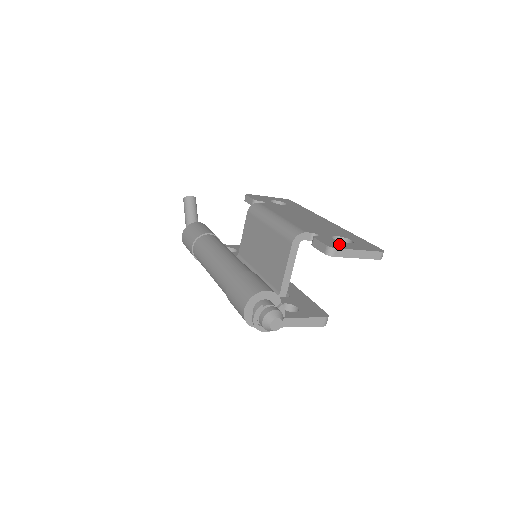
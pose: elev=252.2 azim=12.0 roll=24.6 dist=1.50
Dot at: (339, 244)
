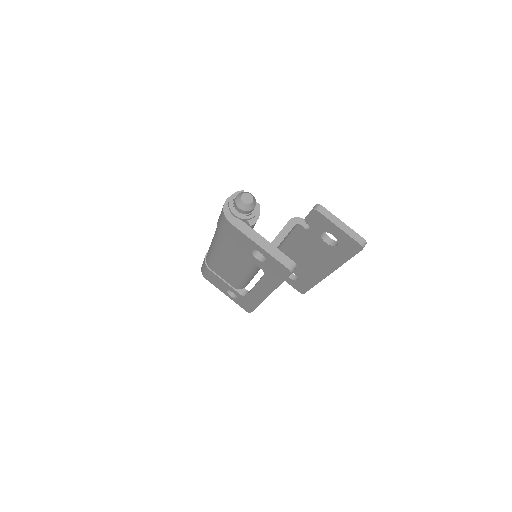
Dot at: occluded
